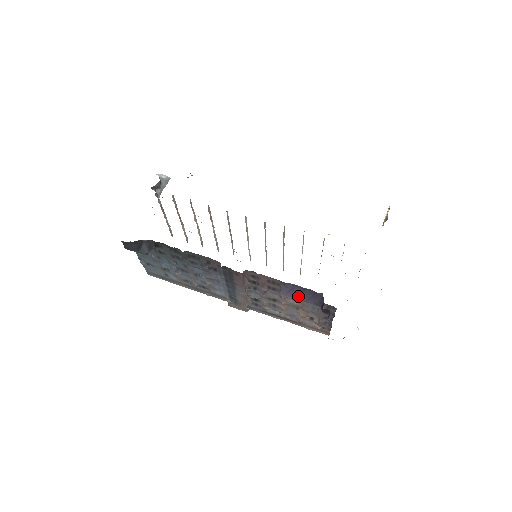
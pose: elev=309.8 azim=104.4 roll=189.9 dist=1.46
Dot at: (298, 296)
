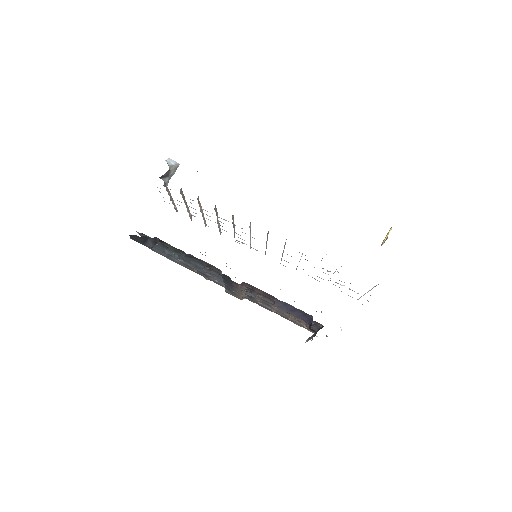
Dot at: (290, 311)
